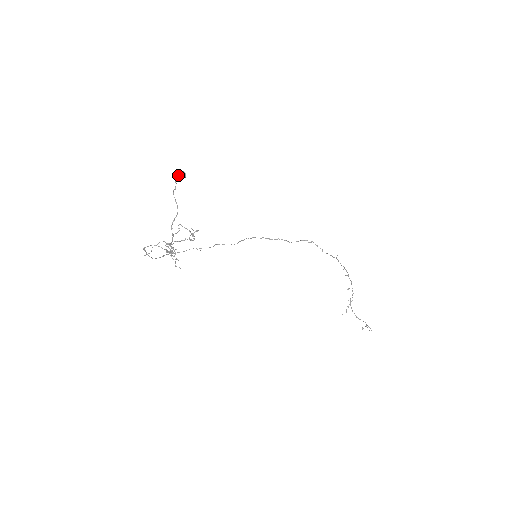
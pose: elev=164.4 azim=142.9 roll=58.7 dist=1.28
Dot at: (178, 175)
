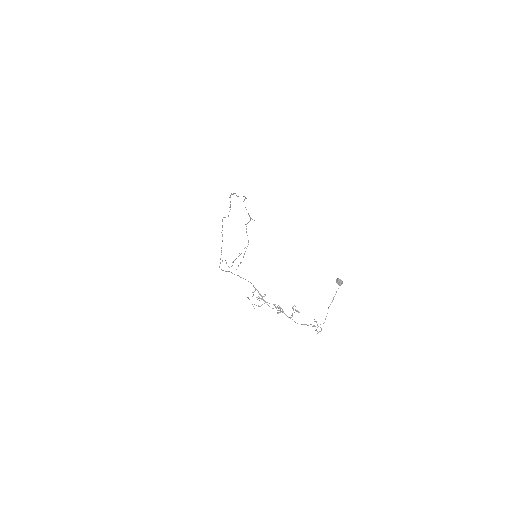
Dot at: (340, 284)
